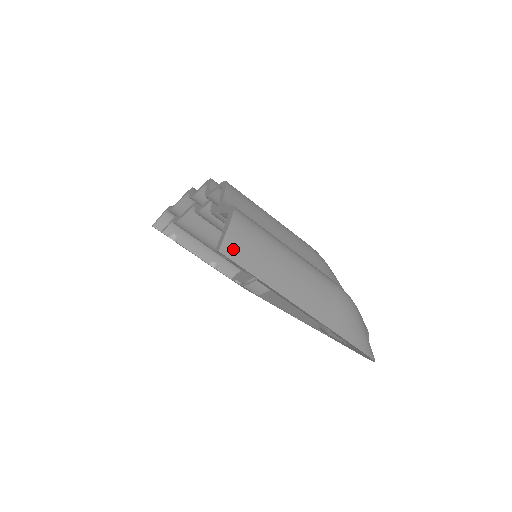
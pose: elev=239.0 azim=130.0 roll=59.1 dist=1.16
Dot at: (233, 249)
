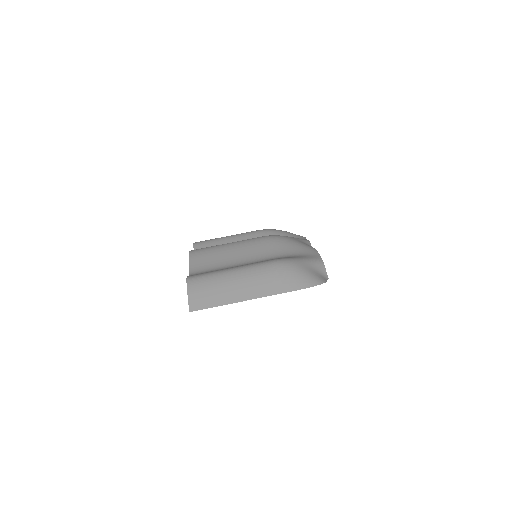
Dot at: (196, 304)
